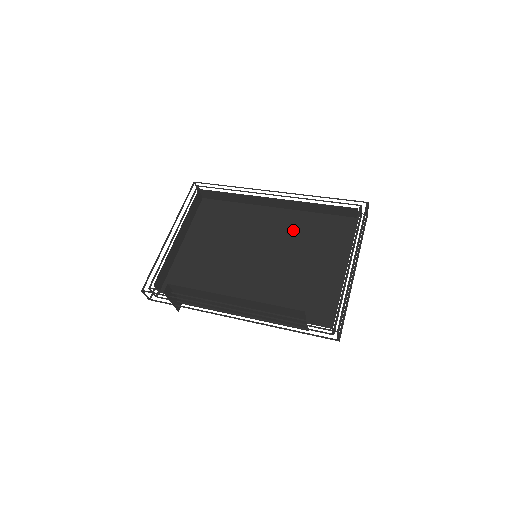
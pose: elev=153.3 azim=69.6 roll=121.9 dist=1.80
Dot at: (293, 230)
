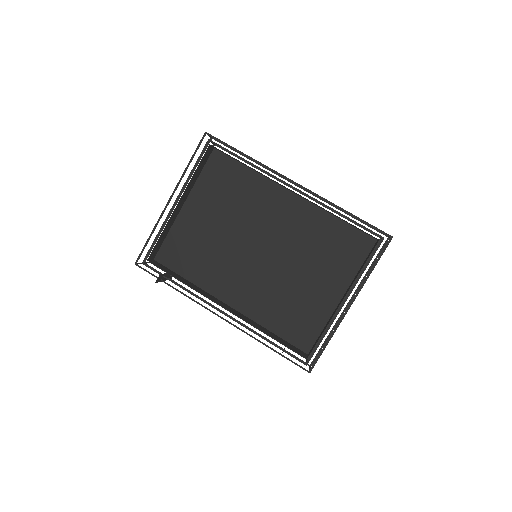
Dot at: (304, 231)
